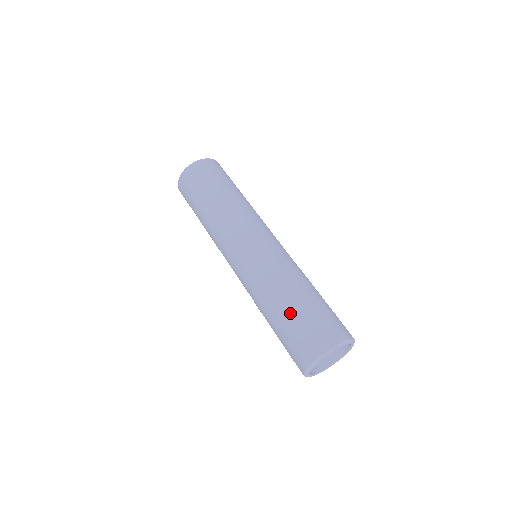
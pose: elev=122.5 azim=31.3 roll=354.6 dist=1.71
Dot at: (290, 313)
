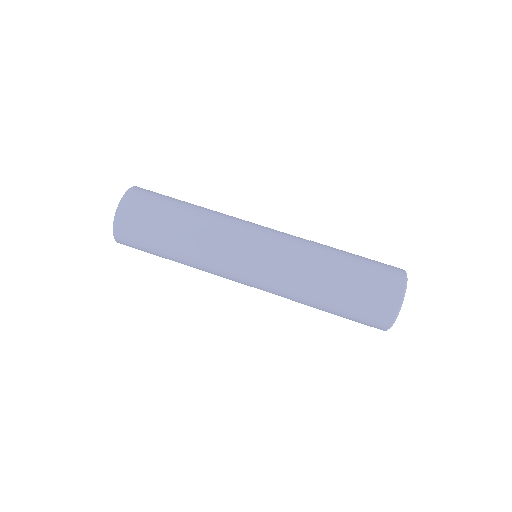
Dot at: (349, 272)
